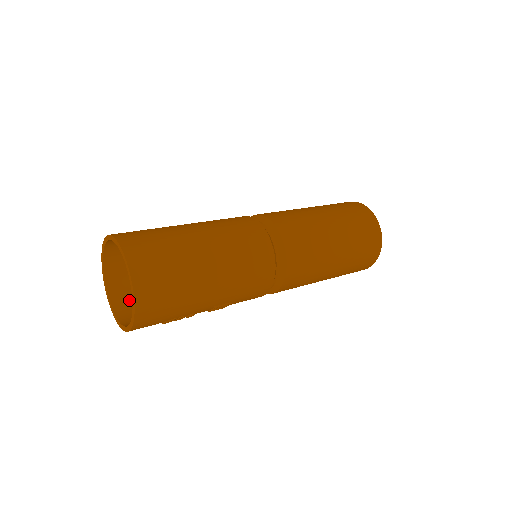
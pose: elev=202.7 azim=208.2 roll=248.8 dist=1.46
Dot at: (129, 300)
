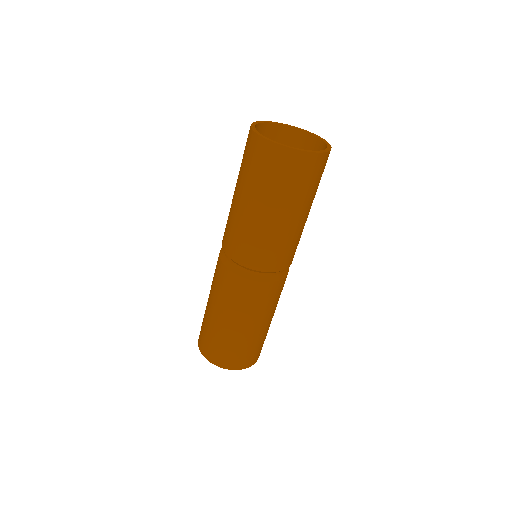
Dot at: occluded
